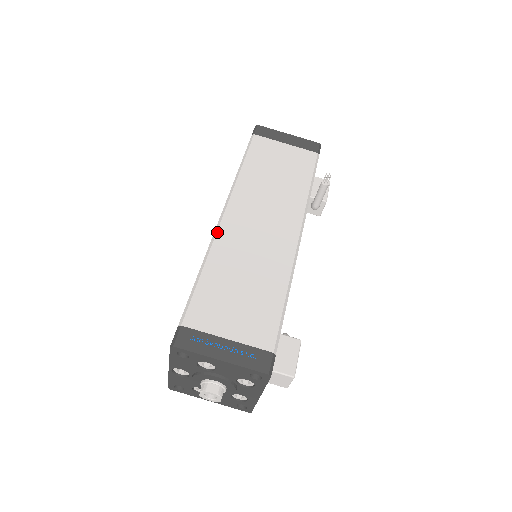
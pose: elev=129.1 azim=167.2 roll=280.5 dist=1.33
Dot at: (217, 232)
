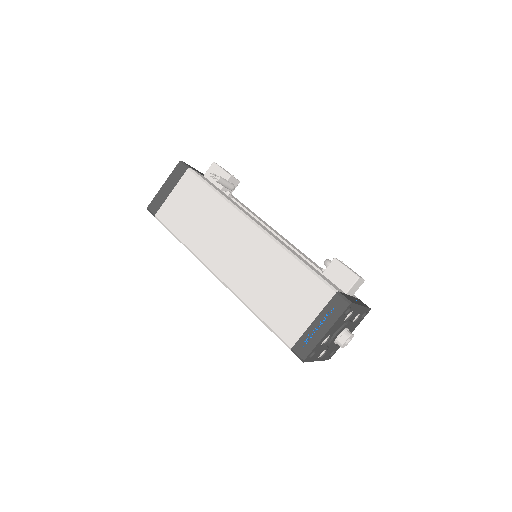
Dot at: (230, 288)
